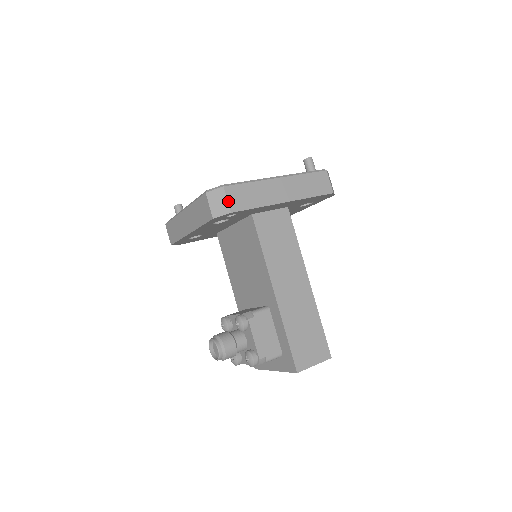
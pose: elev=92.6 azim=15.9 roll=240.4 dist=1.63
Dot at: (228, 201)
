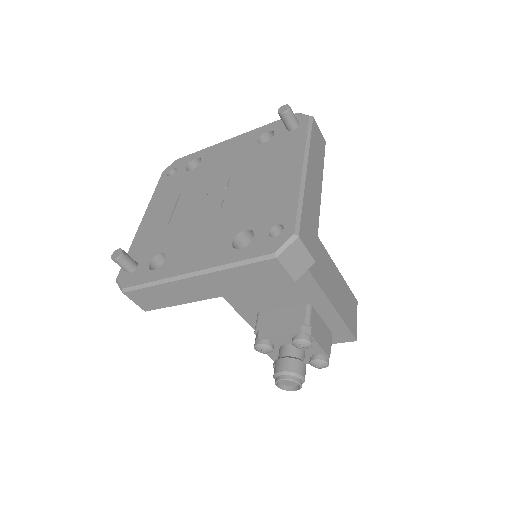
Dot at: (308, 251)
